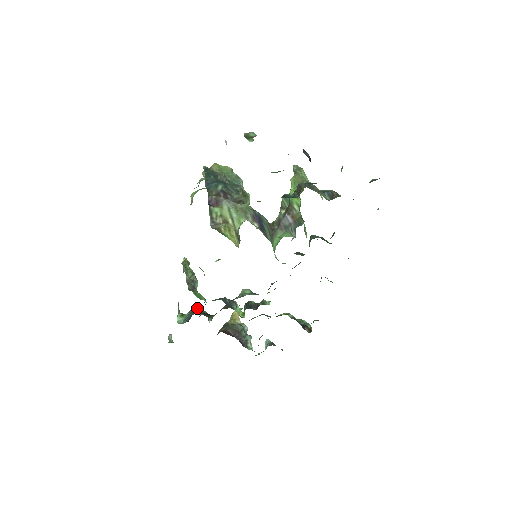
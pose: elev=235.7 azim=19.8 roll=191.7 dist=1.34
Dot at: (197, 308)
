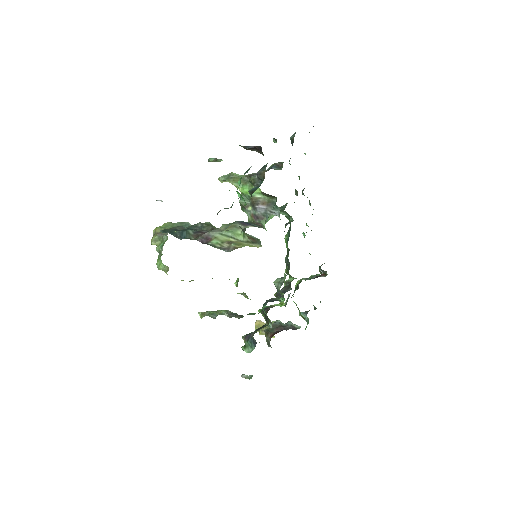
Dot at: (246, 334)
